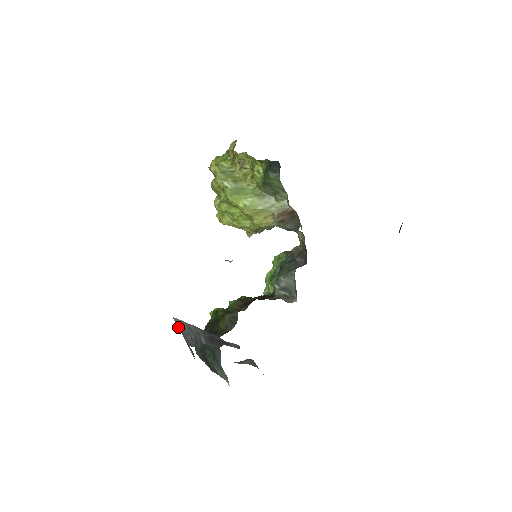
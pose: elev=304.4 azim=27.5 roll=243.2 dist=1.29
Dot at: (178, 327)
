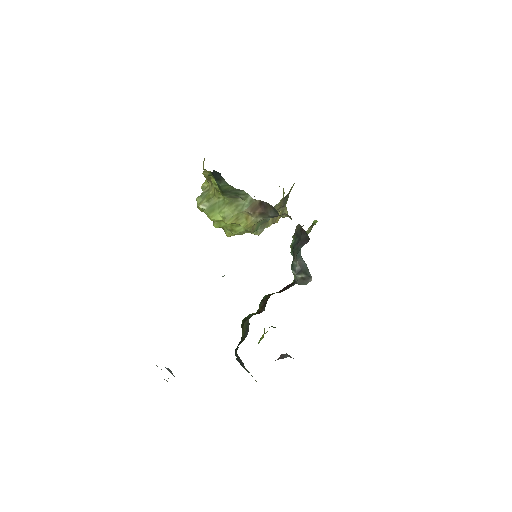
Dot at: occluded
